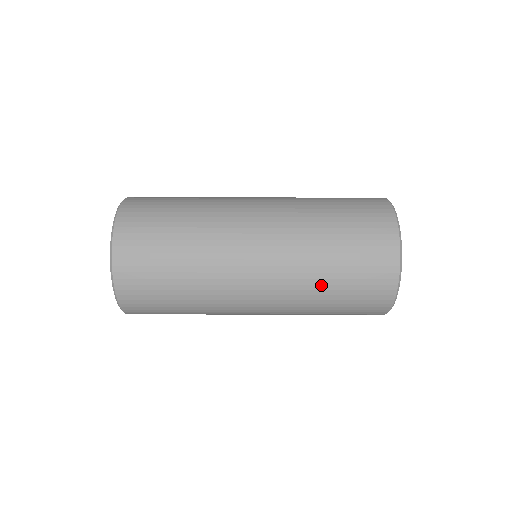
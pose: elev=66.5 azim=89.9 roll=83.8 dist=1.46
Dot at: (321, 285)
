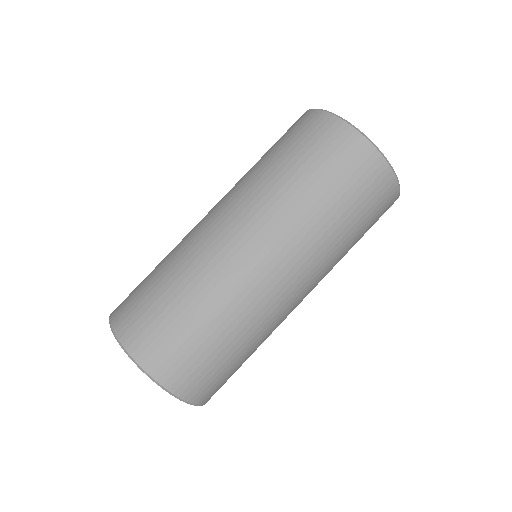
Dot at: (314, 206)
